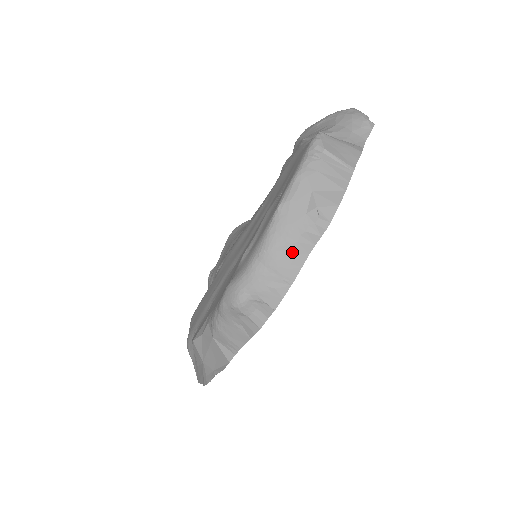
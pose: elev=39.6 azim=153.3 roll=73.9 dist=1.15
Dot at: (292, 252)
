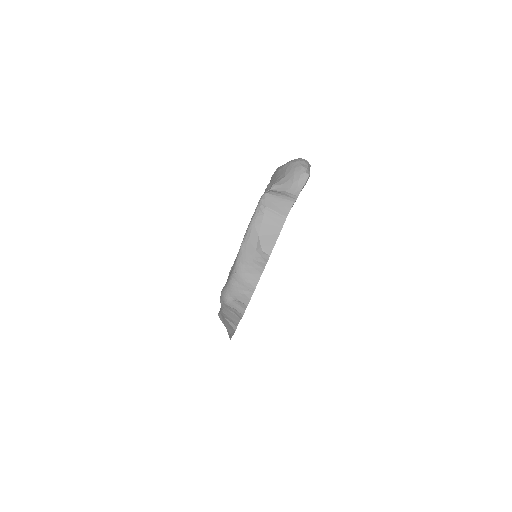
Dot at: (251, 273)
